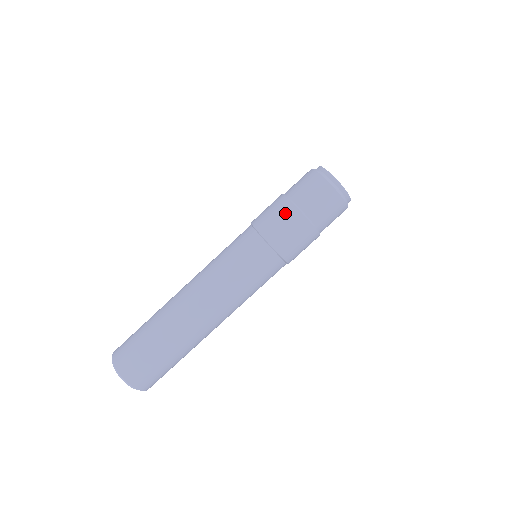
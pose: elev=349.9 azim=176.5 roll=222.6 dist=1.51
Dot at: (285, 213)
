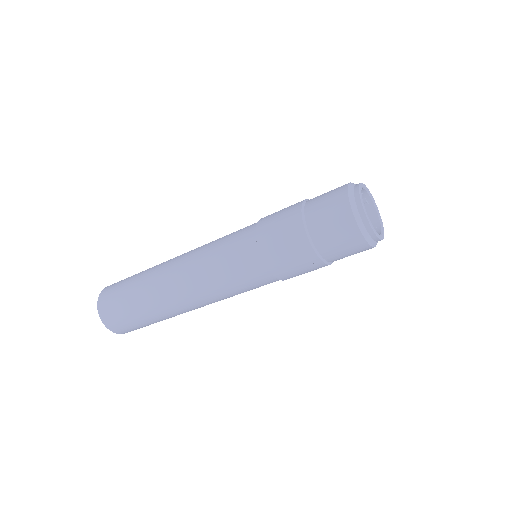
Dot at: (294, 242)
